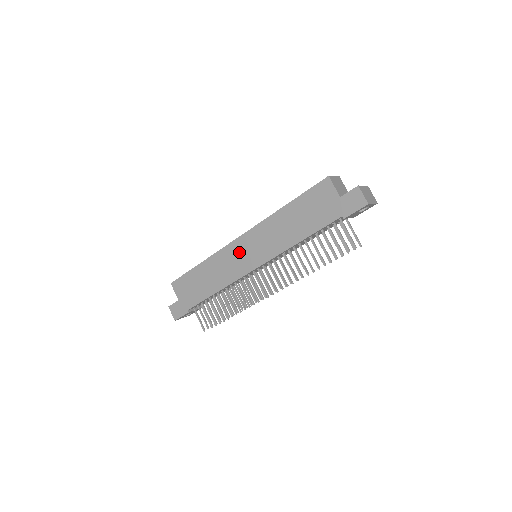
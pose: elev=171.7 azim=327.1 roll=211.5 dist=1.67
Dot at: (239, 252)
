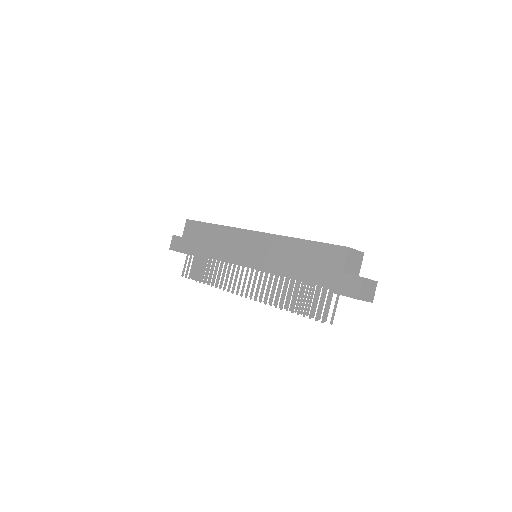
Dot at: (244, 242)
